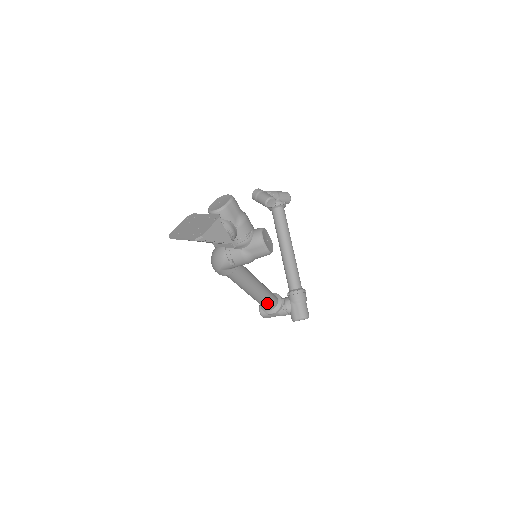
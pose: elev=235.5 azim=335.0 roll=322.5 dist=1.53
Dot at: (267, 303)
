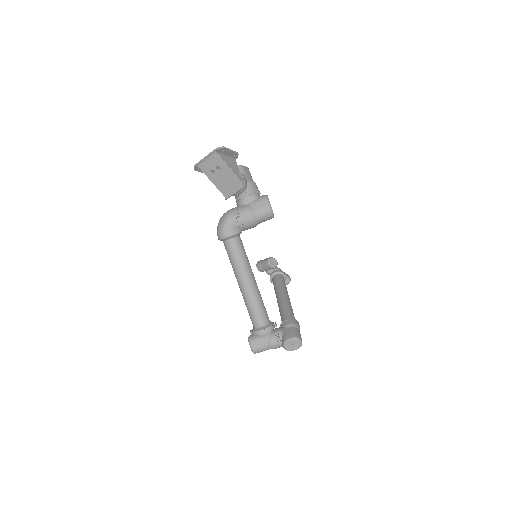
Dot at: (259, 311)
